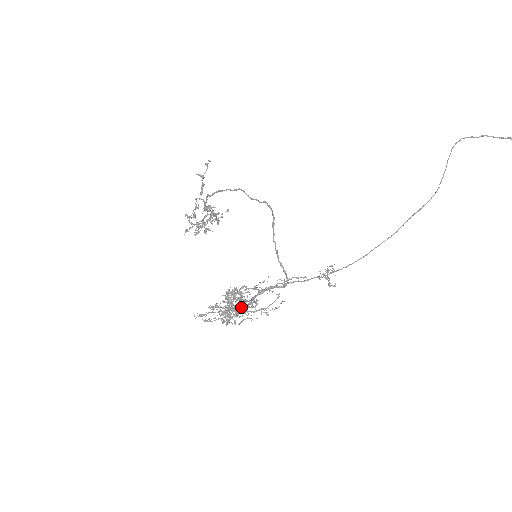
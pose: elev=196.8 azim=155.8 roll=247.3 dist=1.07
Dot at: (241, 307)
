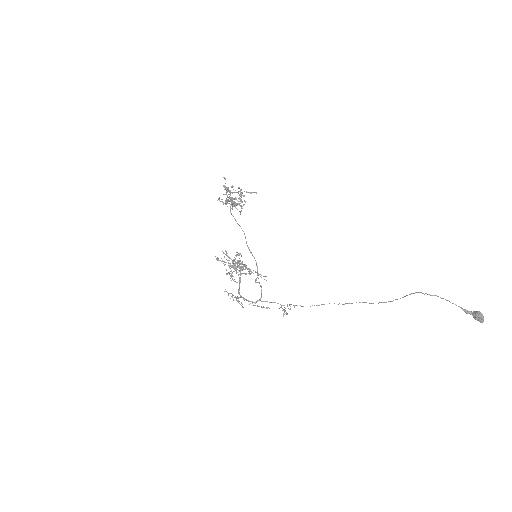
Dot at: (240, 274)
